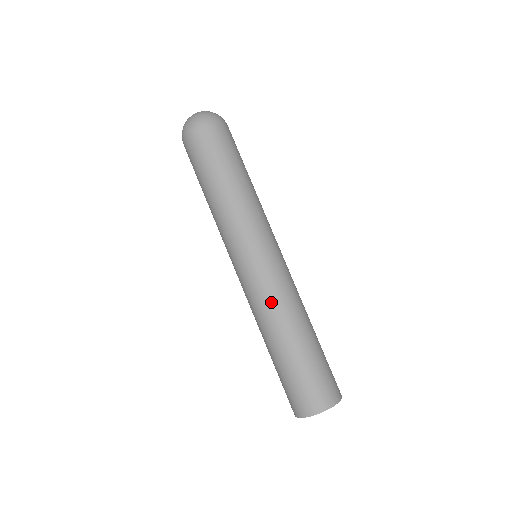
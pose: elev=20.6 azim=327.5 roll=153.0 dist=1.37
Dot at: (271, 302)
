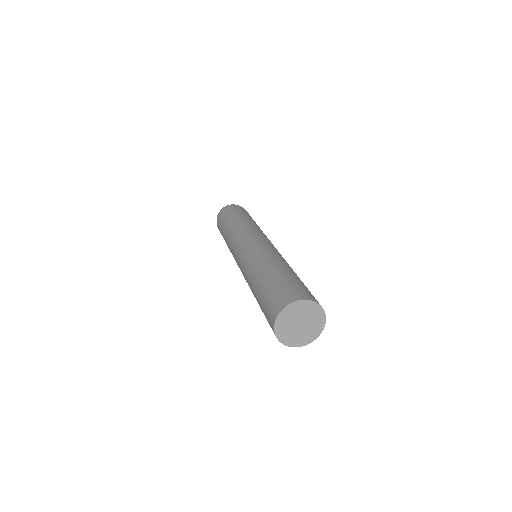
Dot at: (247, 266)
